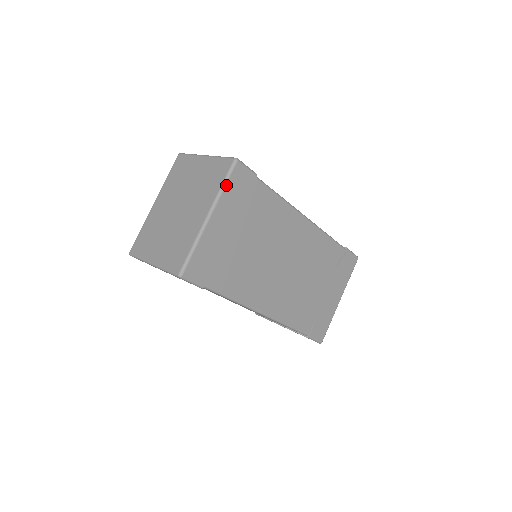
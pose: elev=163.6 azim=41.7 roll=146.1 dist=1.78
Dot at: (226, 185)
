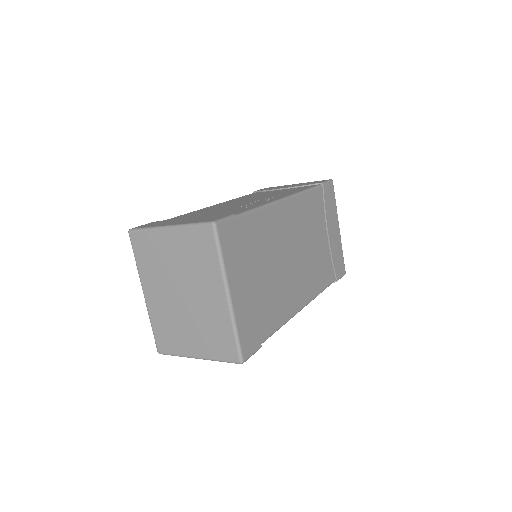
Dot at: (223, 255)
